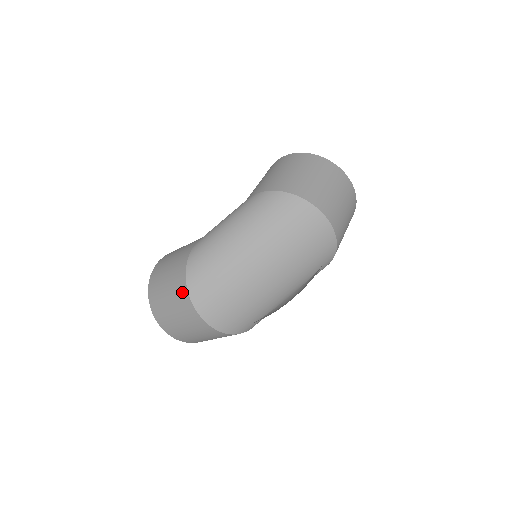
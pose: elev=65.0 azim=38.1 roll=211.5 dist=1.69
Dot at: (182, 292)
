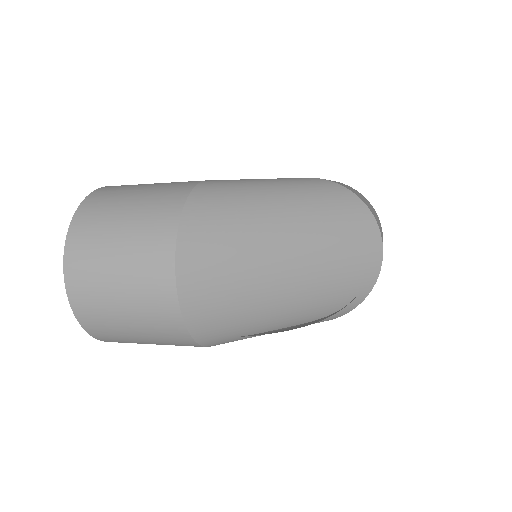
Dot at: (165, 219)
